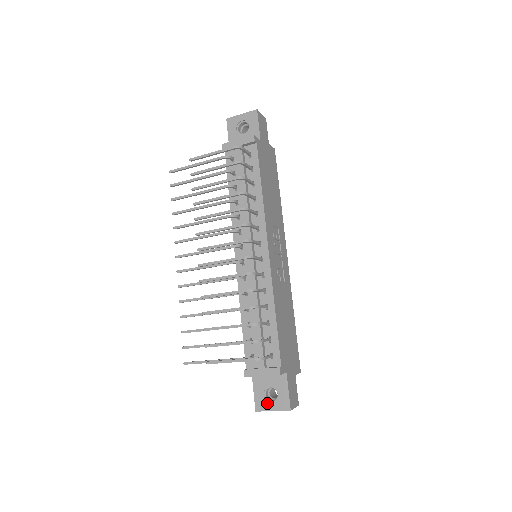
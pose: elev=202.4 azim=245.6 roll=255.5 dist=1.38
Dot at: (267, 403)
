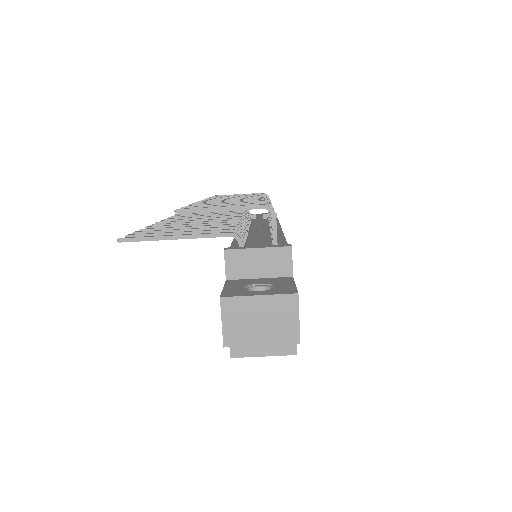
Dot at: (249, 291)
